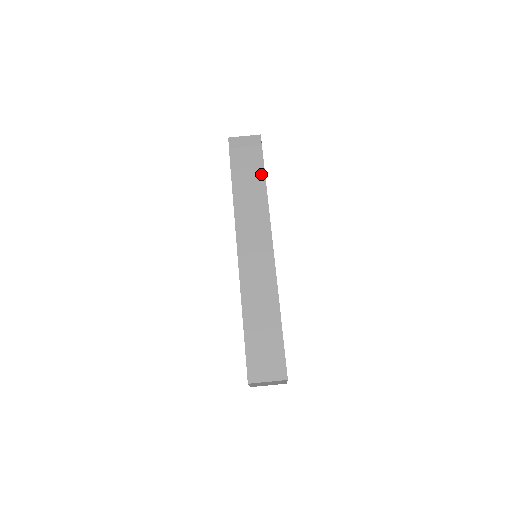
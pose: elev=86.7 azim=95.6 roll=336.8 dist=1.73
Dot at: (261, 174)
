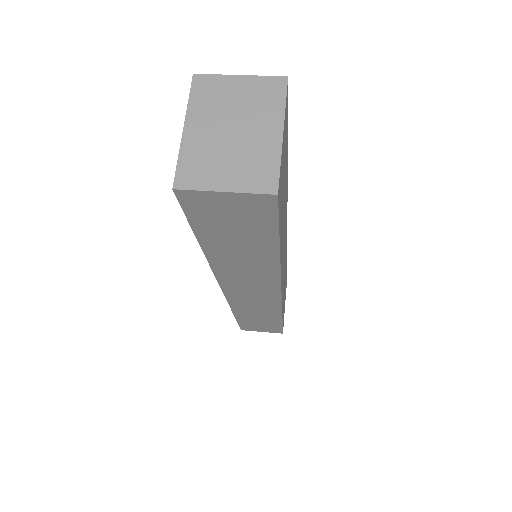
Dot at: occluded
